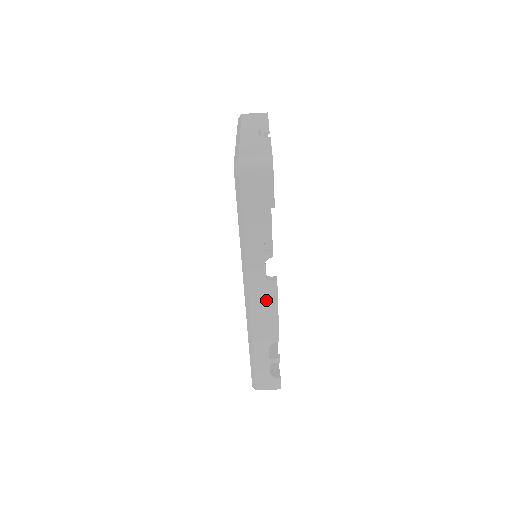
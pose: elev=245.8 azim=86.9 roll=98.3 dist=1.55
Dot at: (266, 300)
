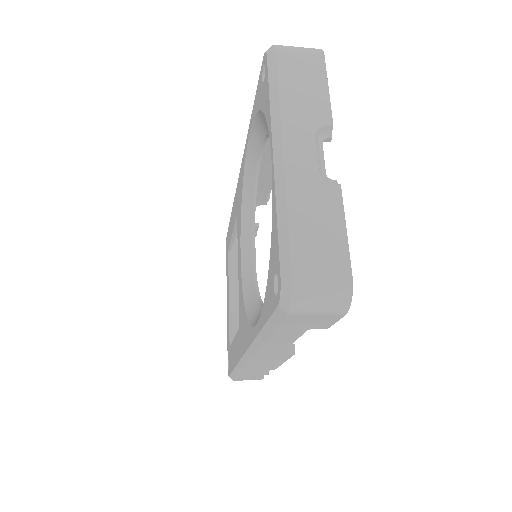
Dot at: (273, 359)
